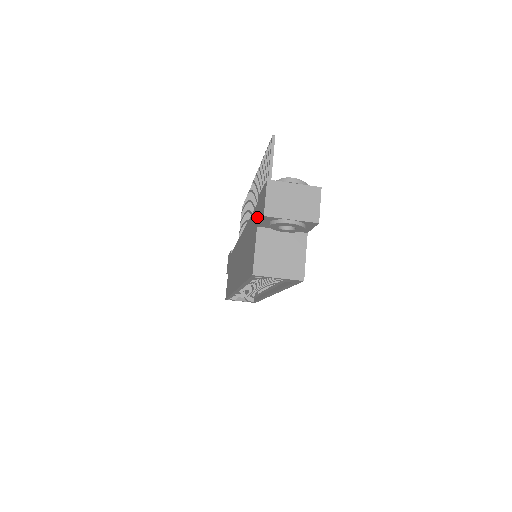
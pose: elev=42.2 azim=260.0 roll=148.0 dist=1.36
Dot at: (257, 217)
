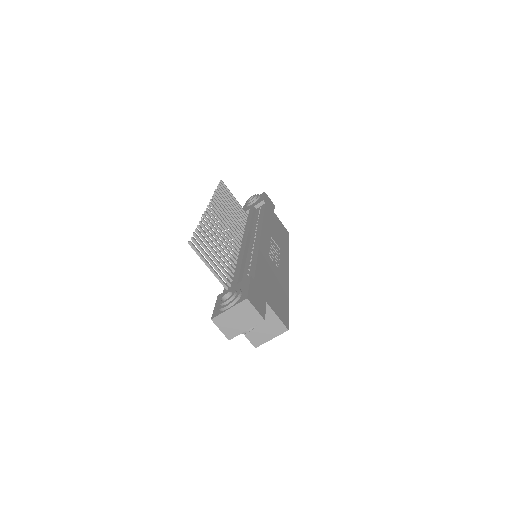
Dot at: occluded
